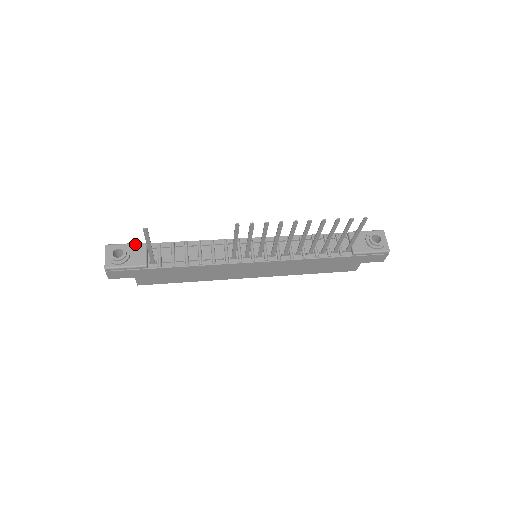
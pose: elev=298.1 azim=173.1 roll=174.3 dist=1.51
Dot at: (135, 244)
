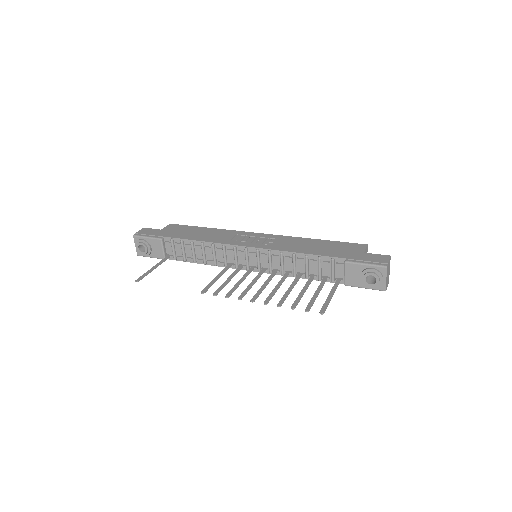
Dot at: (153, 239)
